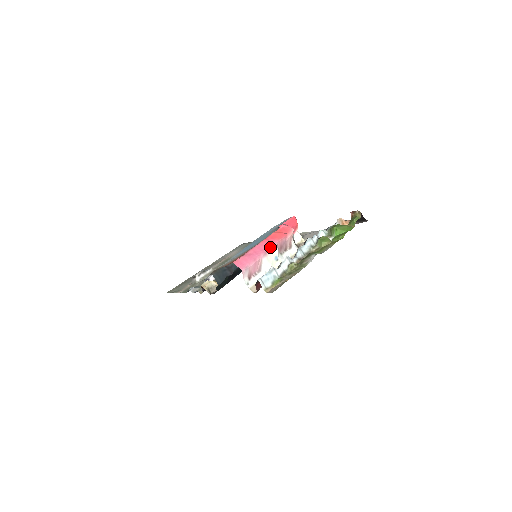
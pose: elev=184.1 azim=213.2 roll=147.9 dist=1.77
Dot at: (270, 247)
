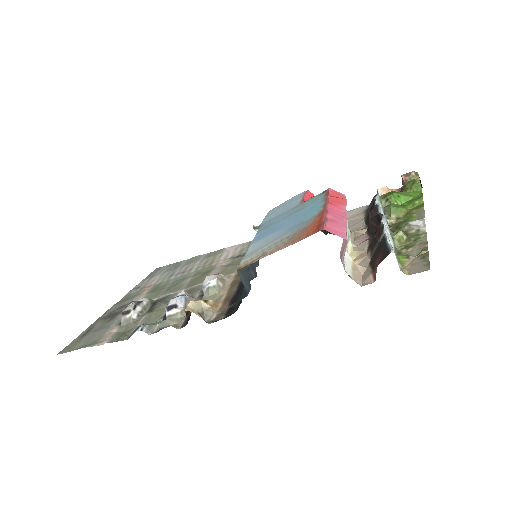
Dot at: (345, 212)
